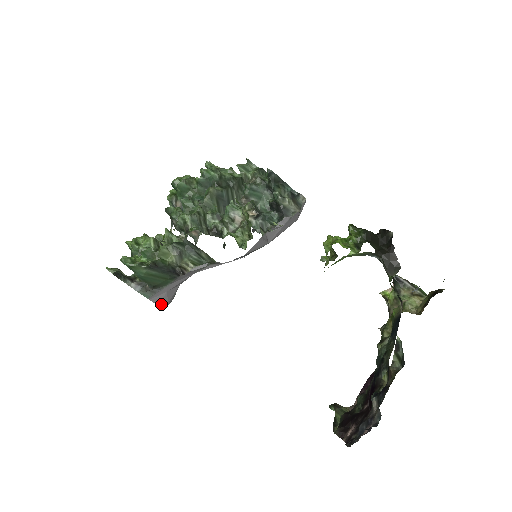
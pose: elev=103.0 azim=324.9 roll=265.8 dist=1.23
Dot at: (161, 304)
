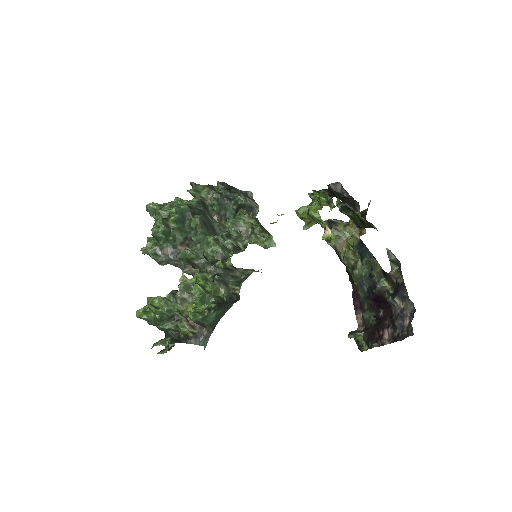
Dot at: occluded
